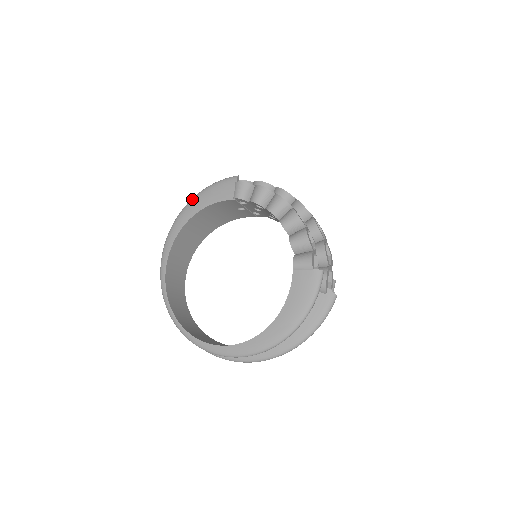
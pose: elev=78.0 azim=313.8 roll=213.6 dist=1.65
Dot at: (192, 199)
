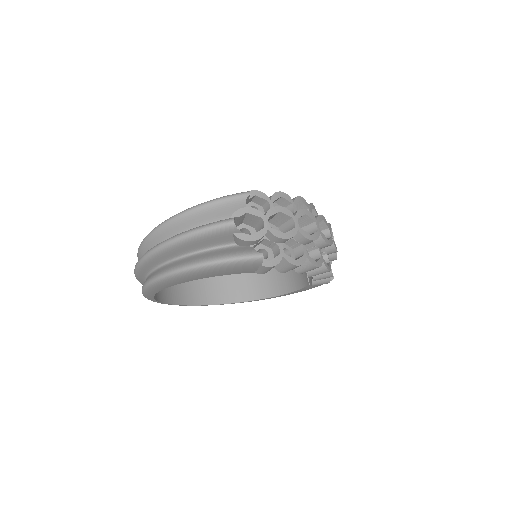
Dot at: (187, 273)
